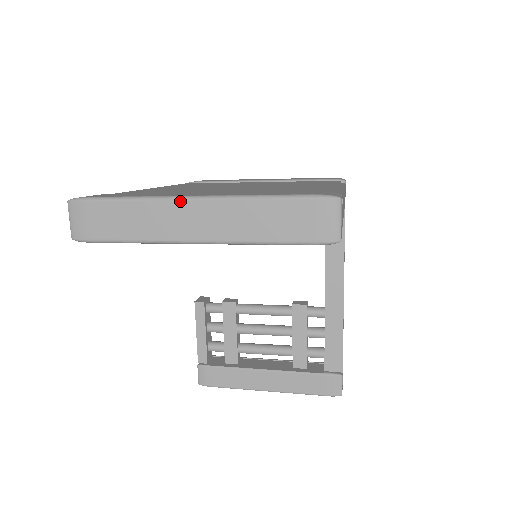
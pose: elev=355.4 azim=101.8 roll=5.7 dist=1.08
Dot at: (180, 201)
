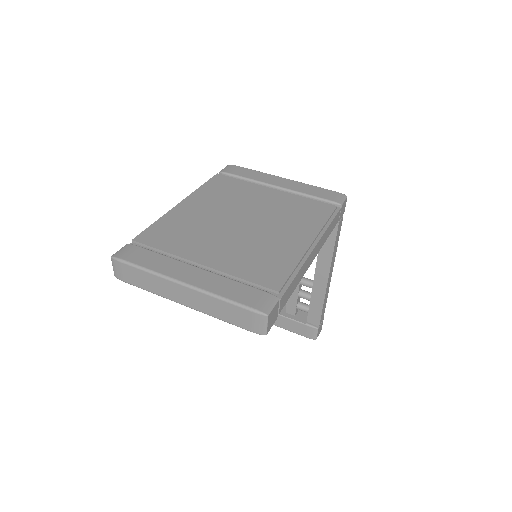
Dot at: (175, 283)
